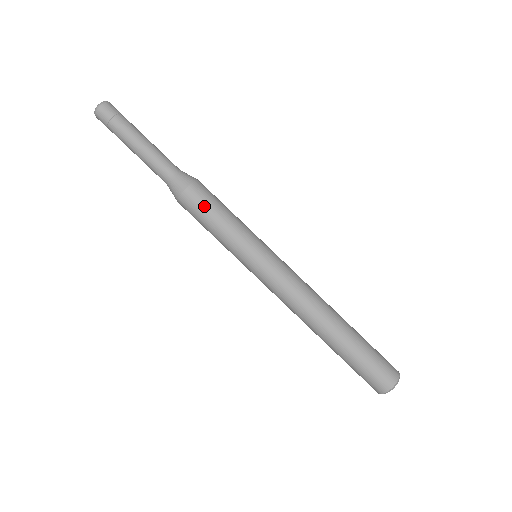
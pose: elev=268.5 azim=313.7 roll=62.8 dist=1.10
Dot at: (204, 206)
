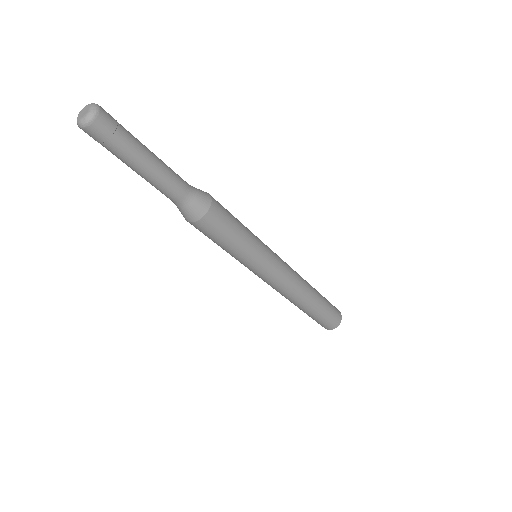
Dot at: (210, 236)
